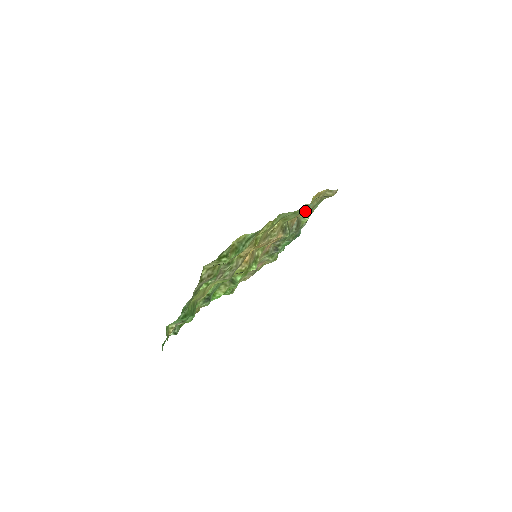
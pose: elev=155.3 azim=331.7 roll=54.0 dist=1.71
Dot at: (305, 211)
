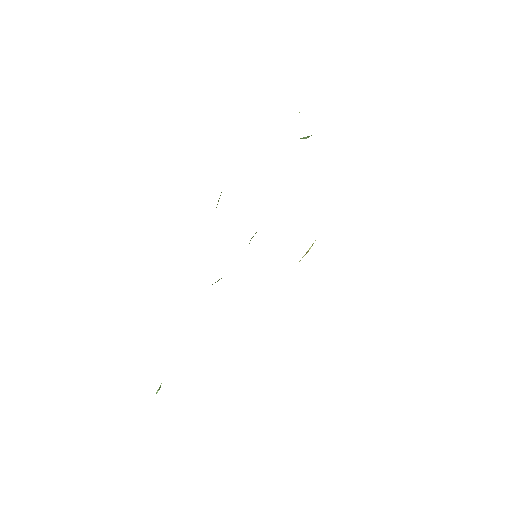
Dot at: occluded
